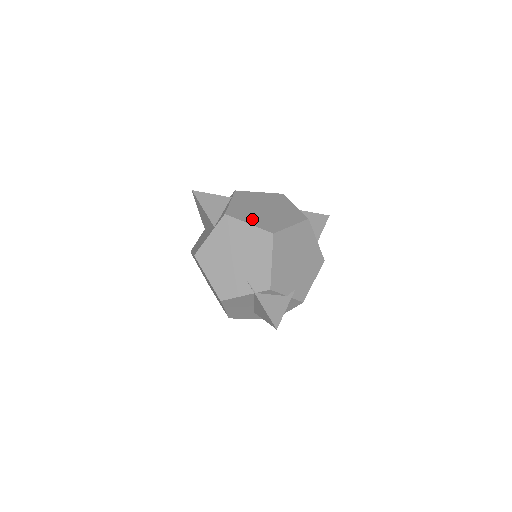
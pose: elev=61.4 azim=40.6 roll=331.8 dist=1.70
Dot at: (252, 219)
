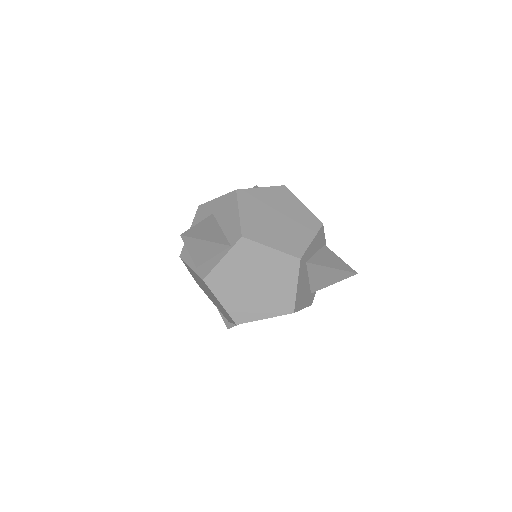
Dot at: (228, 297)
